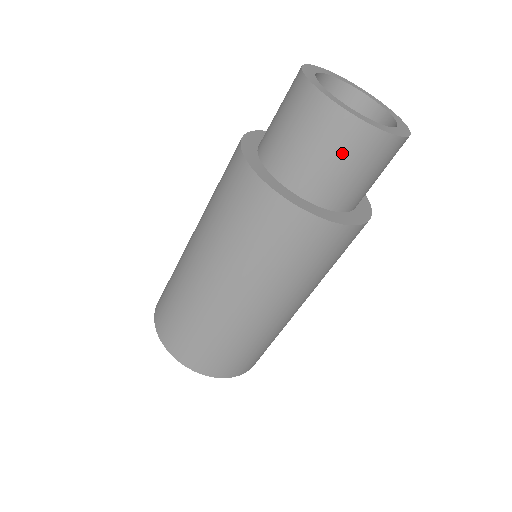
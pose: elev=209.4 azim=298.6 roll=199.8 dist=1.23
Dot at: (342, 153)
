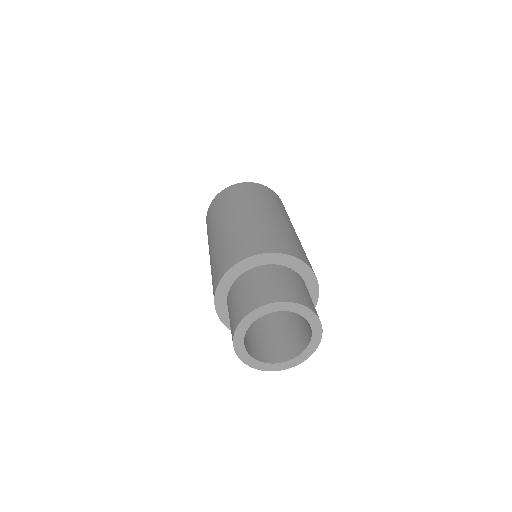
Dot at: occluded
